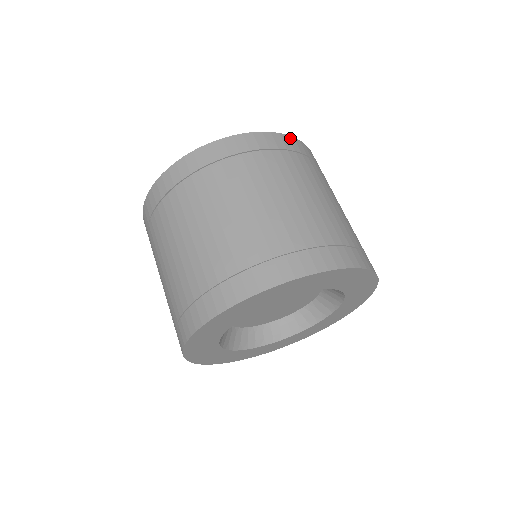
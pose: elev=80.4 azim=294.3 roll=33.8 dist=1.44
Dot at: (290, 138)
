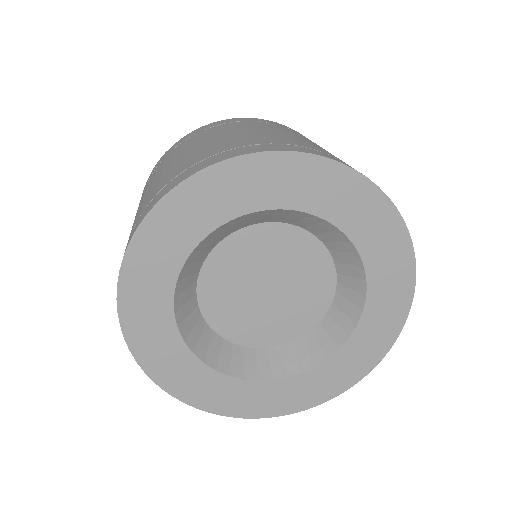
Dot at: occluded
